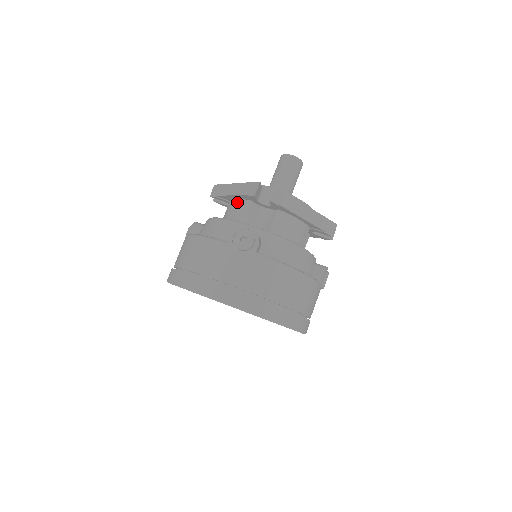
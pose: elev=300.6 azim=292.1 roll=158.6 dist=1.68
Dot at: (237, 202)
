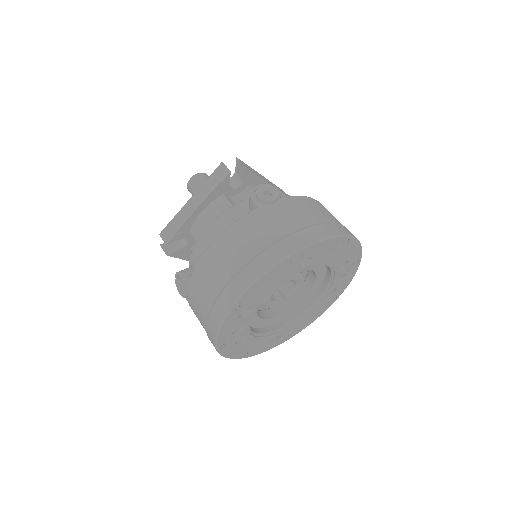
Dot at: (207, 210)
